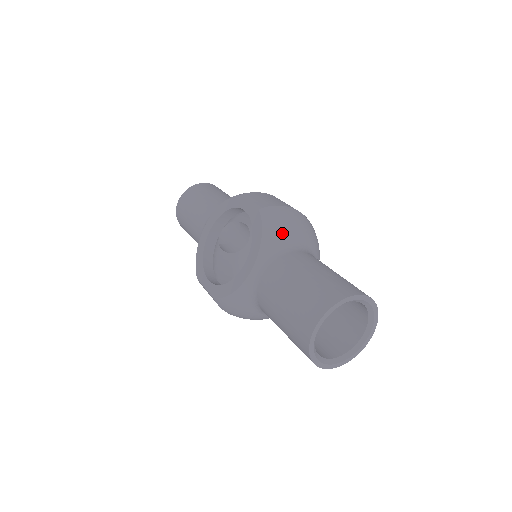
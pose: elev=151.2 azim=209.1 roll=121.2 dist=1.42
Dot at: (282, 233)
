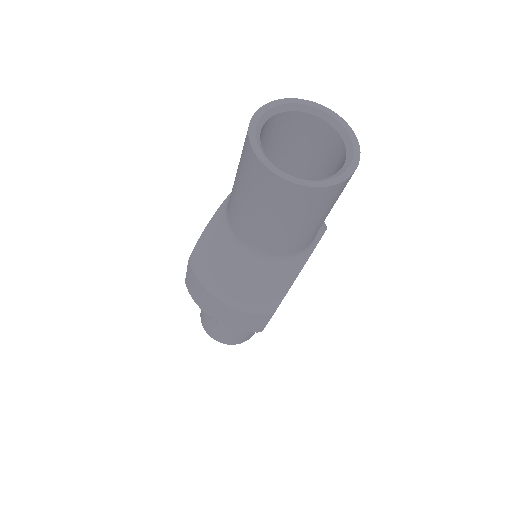
Dot at: occluded
